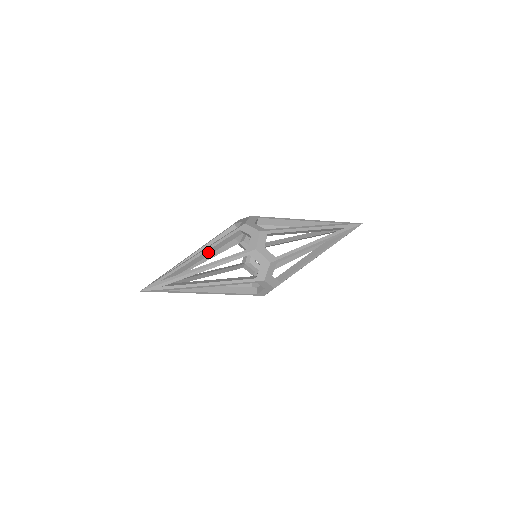
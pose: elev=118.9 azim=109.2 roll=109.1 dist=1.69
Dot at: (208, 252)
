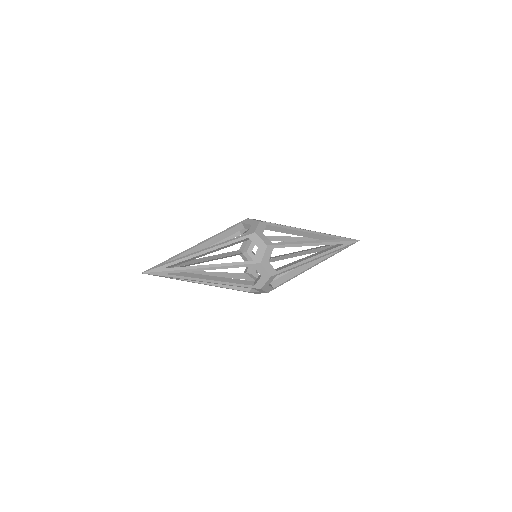
Dot at: (213, 251)
